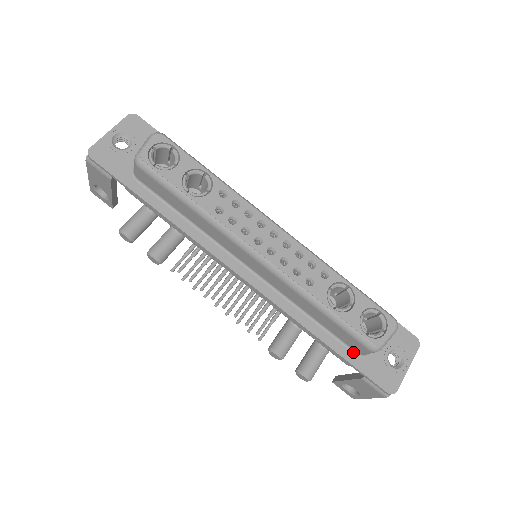
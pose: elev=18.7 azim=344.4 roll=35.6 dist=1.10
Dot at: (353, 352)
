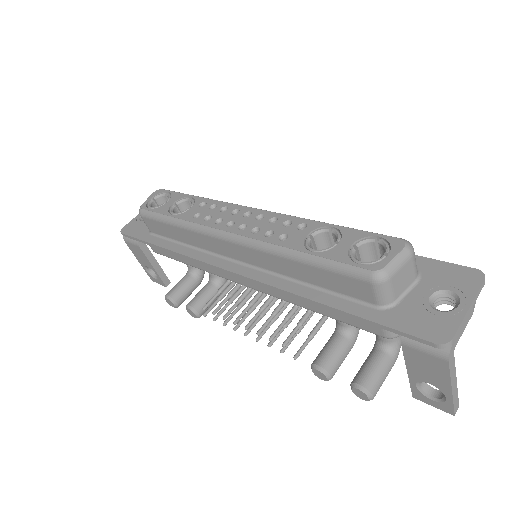
Dot at: (371, 307)
